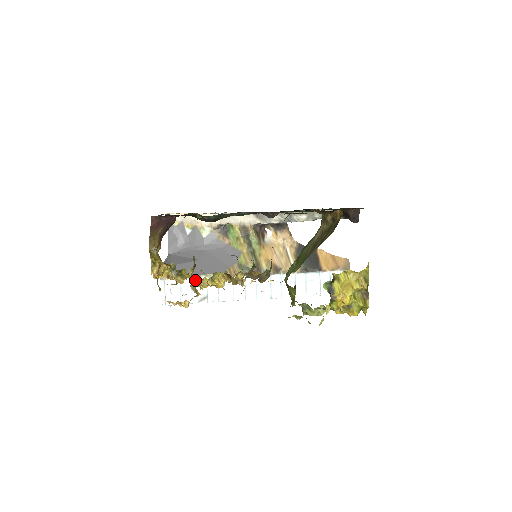
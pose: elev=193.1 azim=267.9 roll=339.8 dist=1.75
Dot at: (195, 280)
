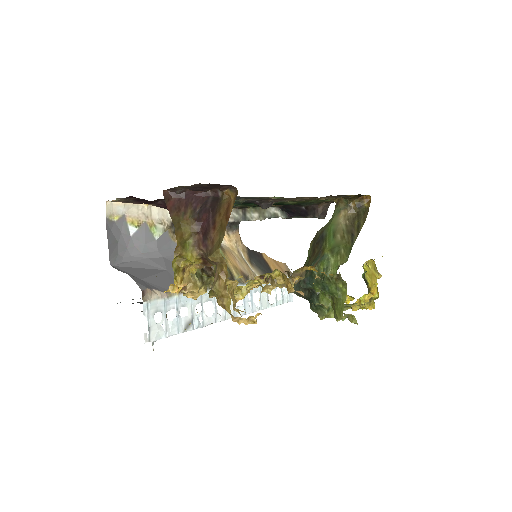
Dot at: (180, 298)
